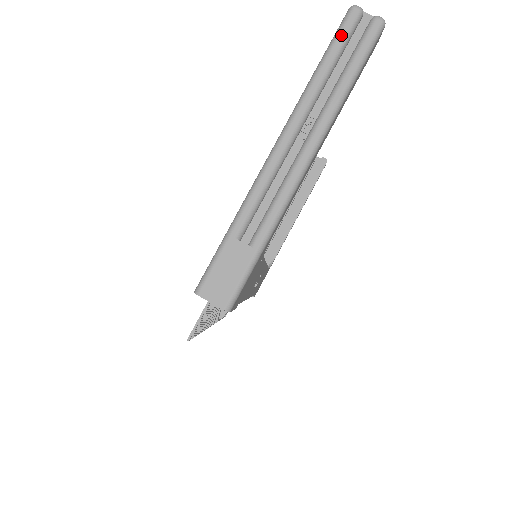
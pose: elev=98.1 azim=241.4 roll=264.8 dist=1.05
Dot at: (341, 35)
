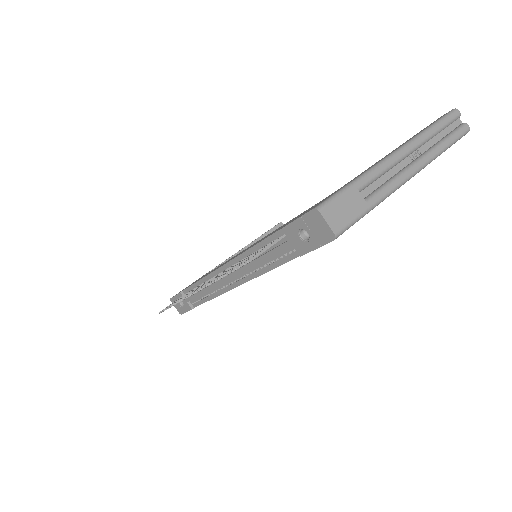
Dot at: (449, 118)
